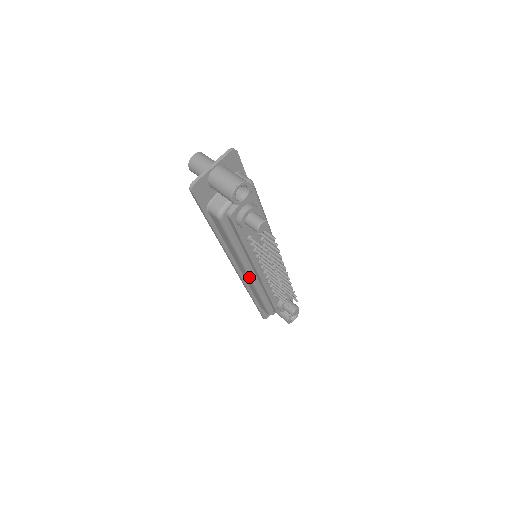
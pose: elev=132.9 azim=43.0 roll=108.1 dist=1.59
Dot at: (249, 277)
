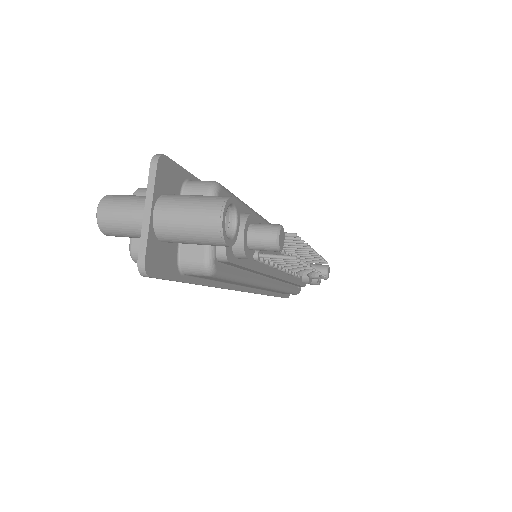
Dot at: occluded
